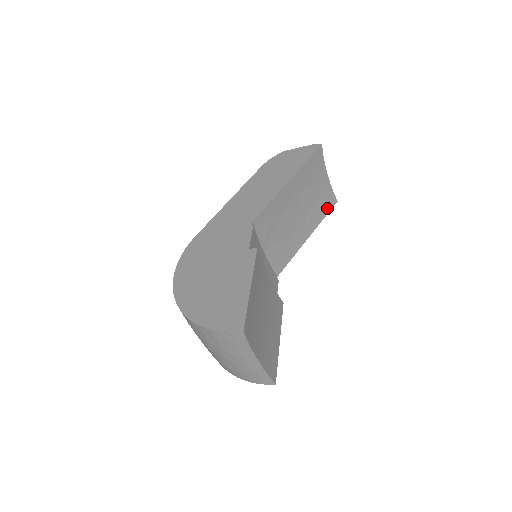
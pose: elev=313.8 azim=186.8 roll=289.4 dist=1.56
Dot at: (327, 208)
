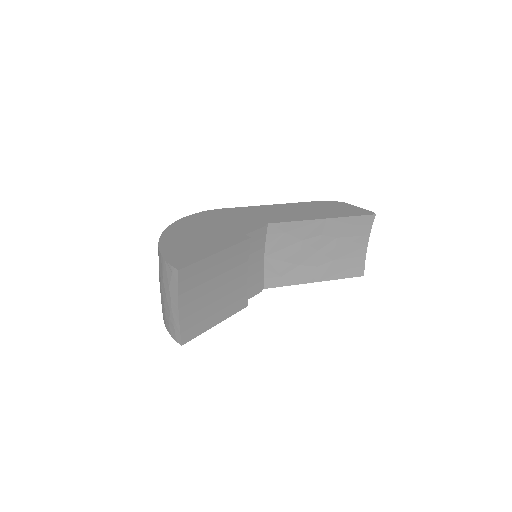
Dot at: (350, 273)
